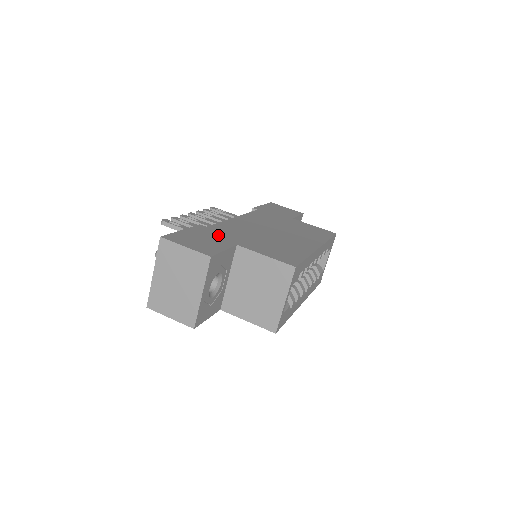
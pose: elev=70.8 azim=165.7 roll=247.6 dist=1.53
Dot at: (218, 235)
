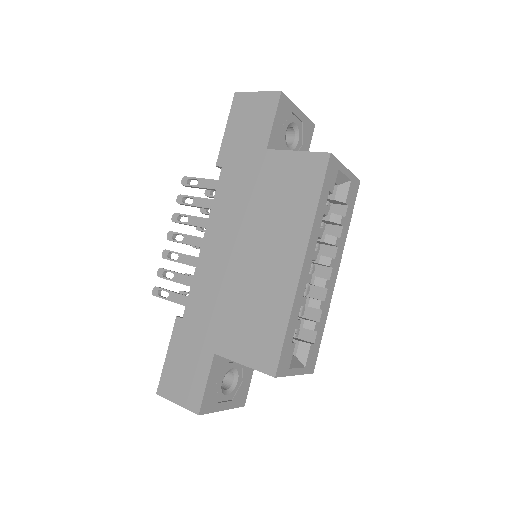
Dot at: (195, 338)
